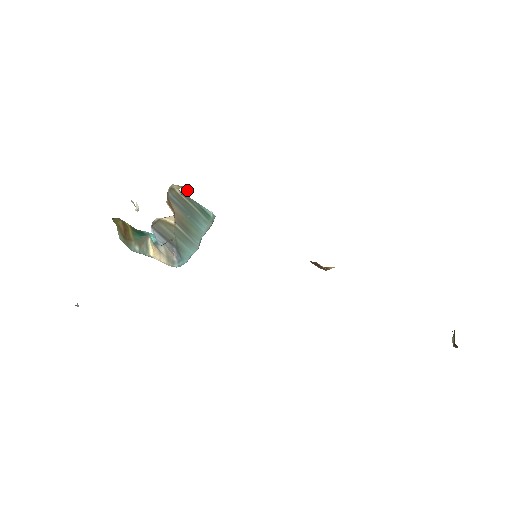
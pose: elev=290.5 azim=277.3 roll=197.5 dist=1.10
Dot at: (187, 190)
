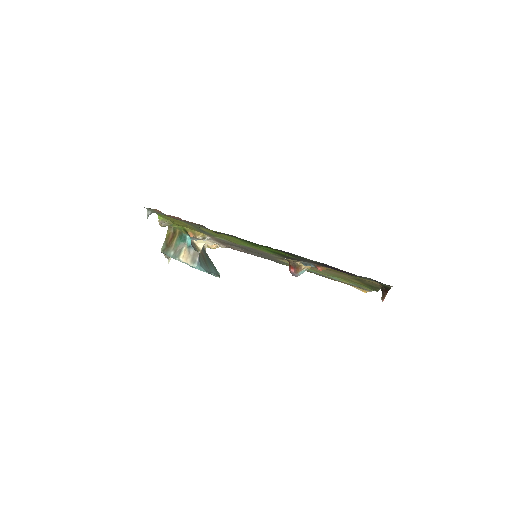
Dot at: (212, 248)
